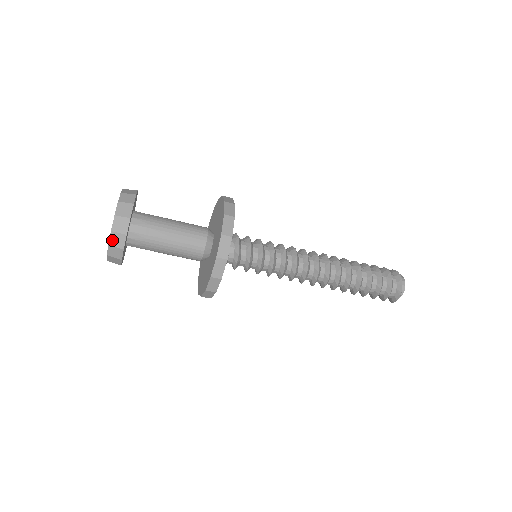
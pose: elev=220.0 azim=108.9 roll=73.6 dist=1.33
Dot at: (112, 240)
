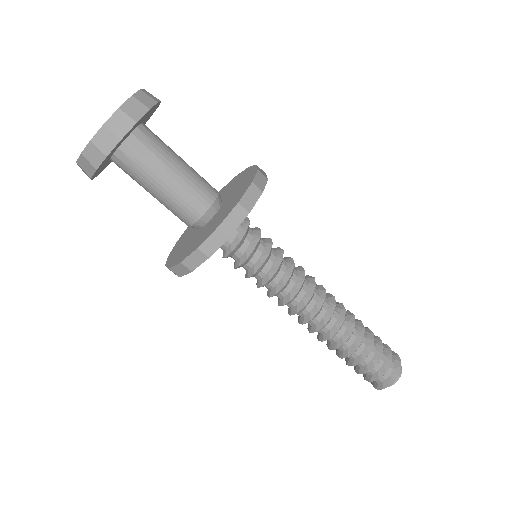
Dot at: (98, 137)
